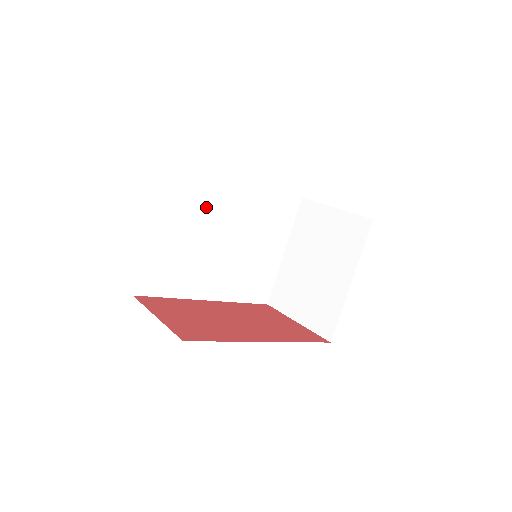
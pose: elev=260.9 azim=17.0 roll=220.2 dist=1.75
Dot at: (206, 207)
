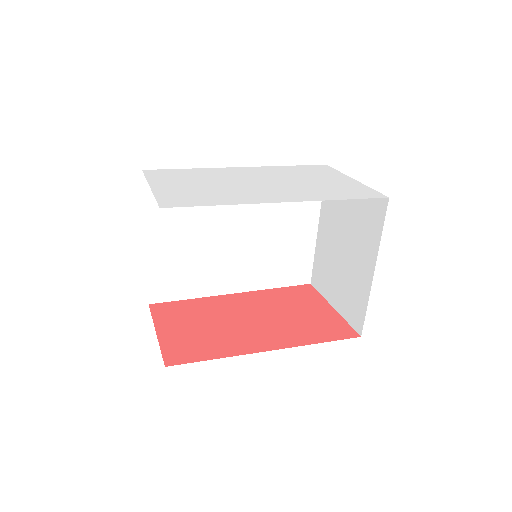
Dot at: (202, 207)
